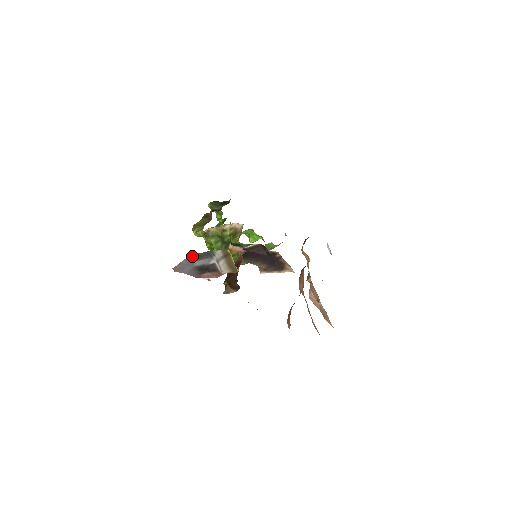
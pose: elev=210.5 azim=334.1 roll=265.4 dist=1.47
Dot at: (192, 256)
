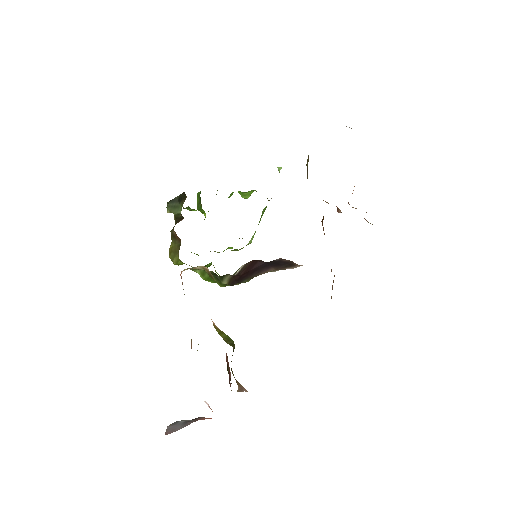
Dot at: (171, 424)
